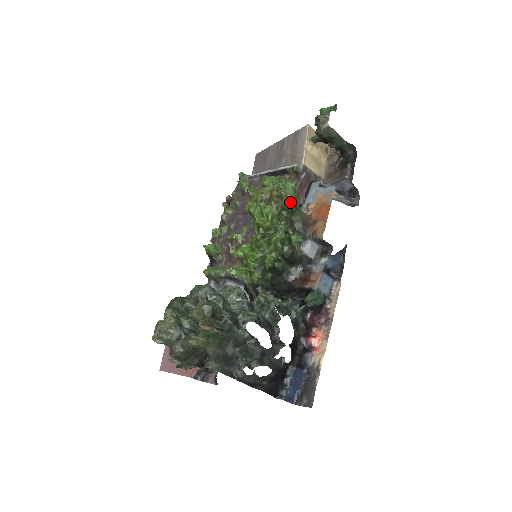
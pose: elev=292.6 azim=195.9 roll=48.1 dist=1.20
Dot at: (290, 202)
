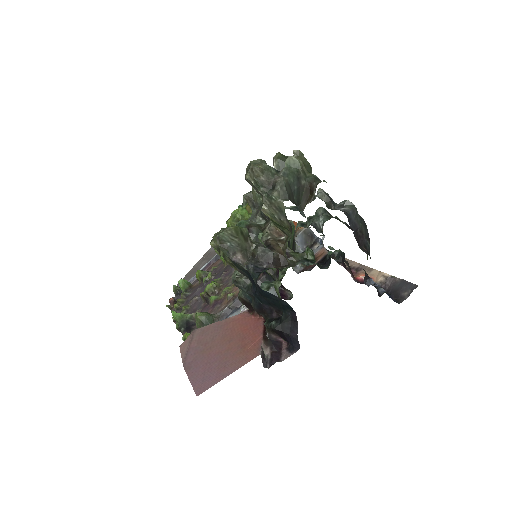
Dot at: occluded
